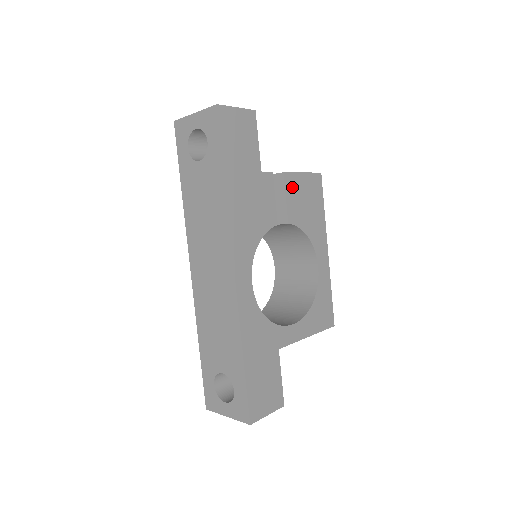
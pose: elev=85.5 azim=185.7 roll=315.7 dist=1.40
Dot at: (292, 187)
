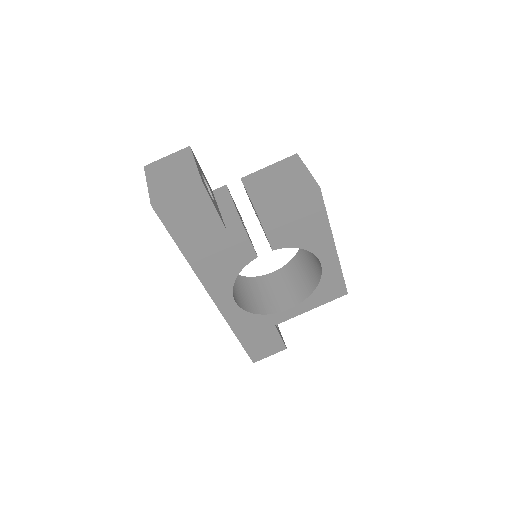
Dot at: (273, 221)
